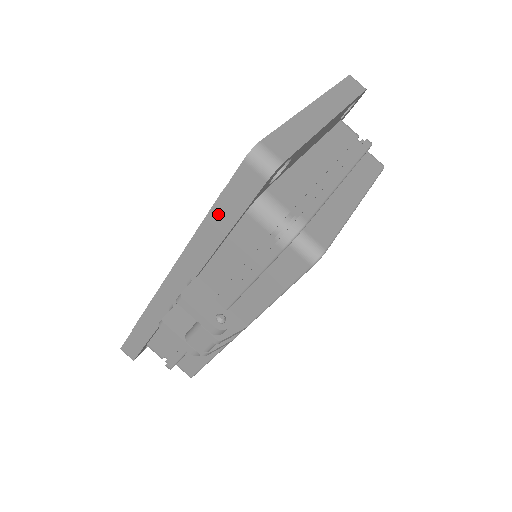
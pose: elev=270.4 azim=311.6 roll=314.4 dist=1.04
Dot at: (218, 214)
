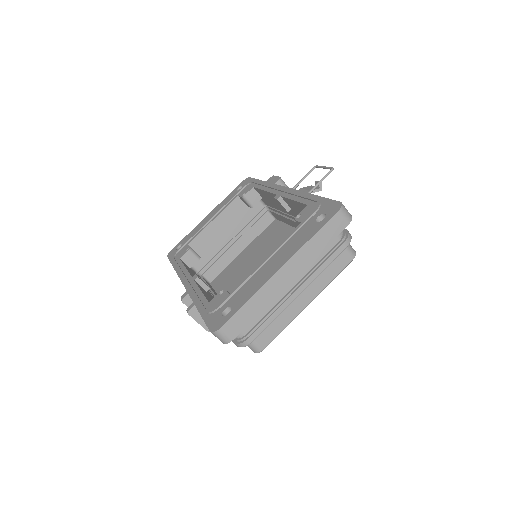
Dot at: occluded
